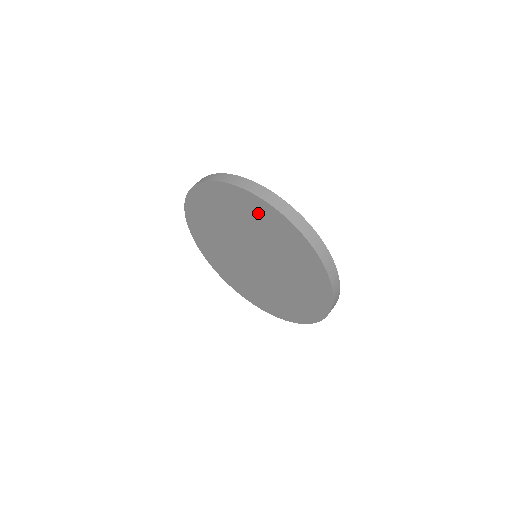
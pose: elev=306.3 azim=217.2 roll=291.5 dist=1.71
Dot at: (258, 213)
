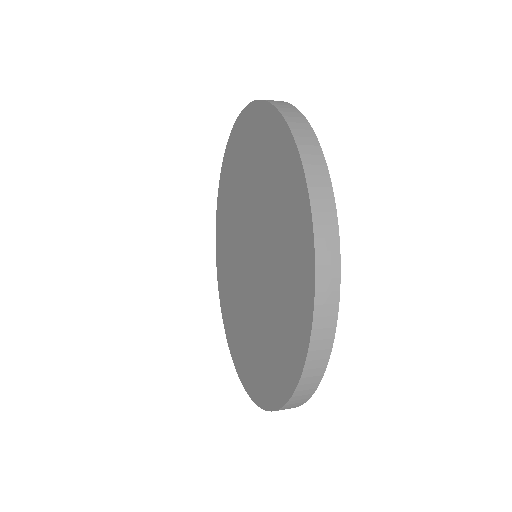
Dot at: (262, 139)
